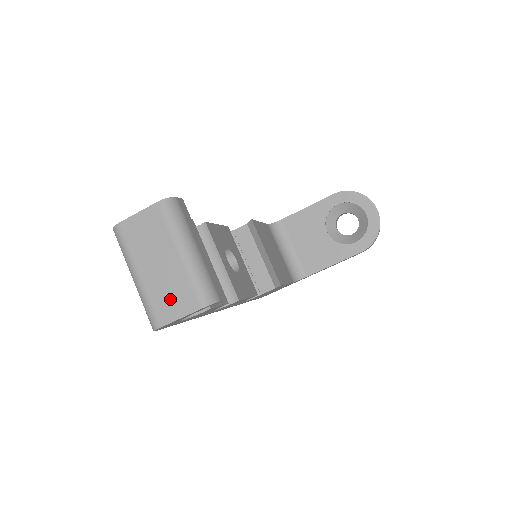
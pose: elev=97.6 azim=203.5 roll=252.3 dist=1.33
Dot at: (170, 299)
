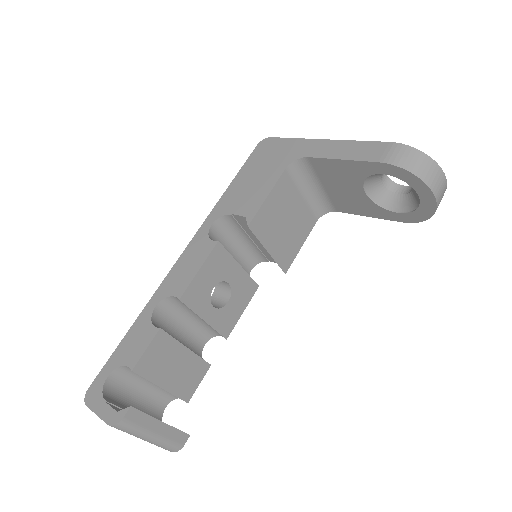
Dot at: occluded
